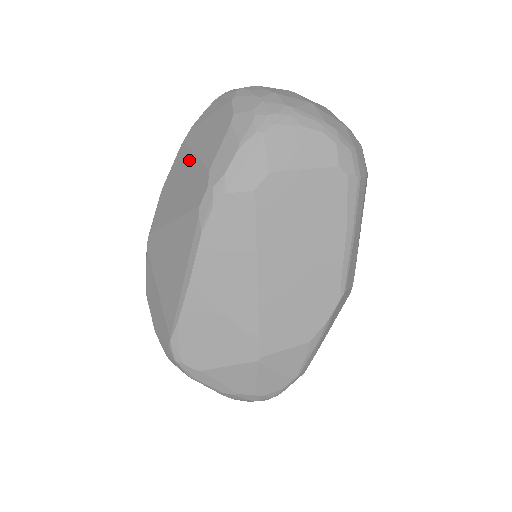
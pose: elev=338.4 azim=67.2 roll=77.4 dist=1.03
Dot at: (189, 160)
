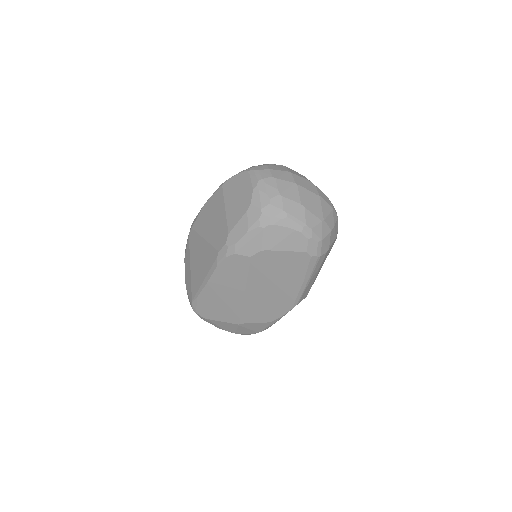
Dot at: (221, 208)
